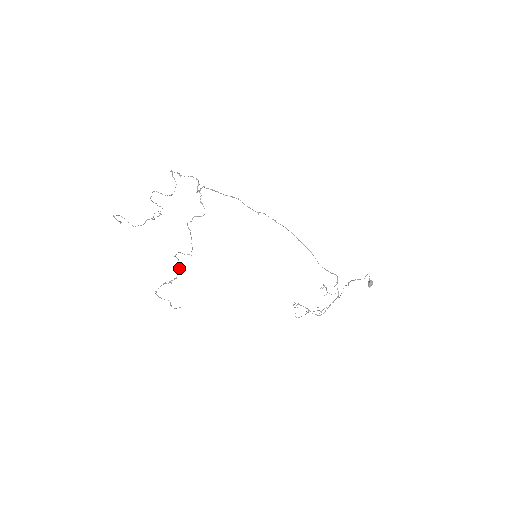
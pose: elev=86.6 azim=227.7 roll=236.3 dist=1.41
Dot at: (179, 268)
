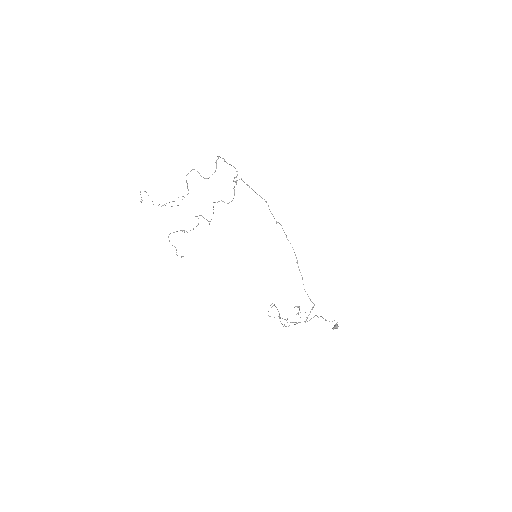
Dot at: occluded
